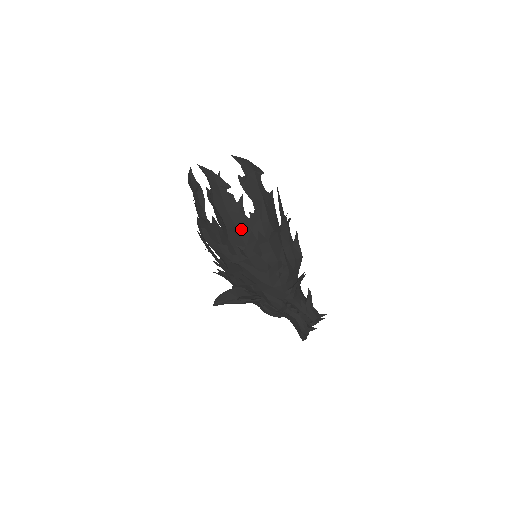
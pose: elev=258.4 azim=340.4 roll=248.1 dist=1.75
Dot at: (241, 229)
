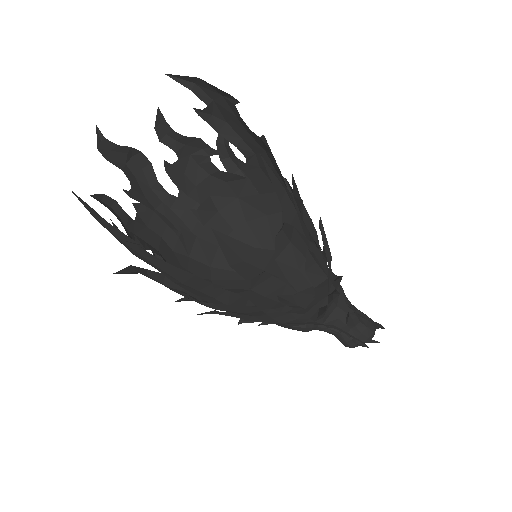
Dot at: (194, 285)
